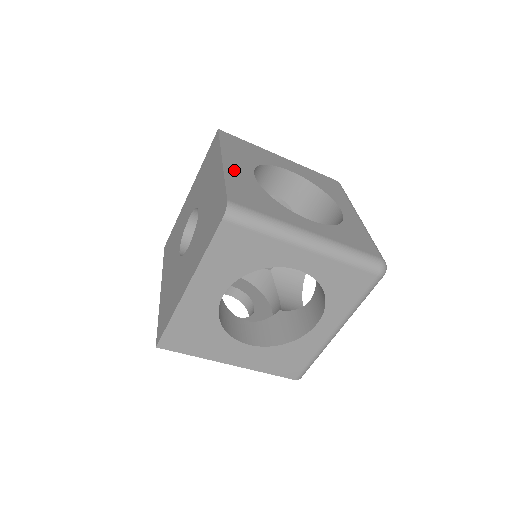
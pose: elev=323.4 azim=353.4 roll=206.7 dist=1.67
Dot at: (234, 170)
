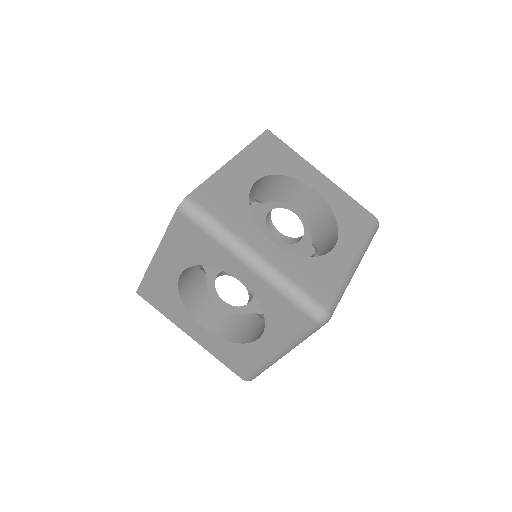
Dot at: (234, 171)
